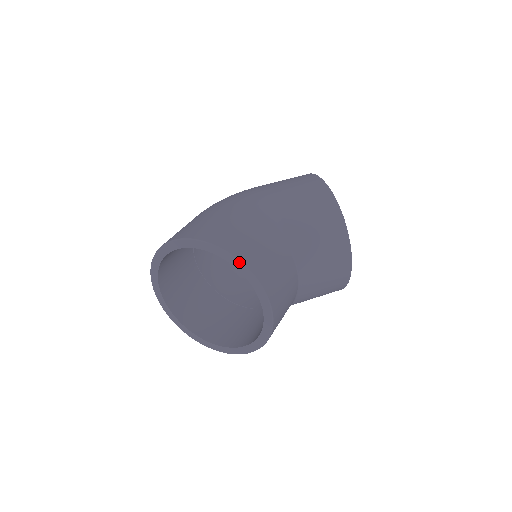
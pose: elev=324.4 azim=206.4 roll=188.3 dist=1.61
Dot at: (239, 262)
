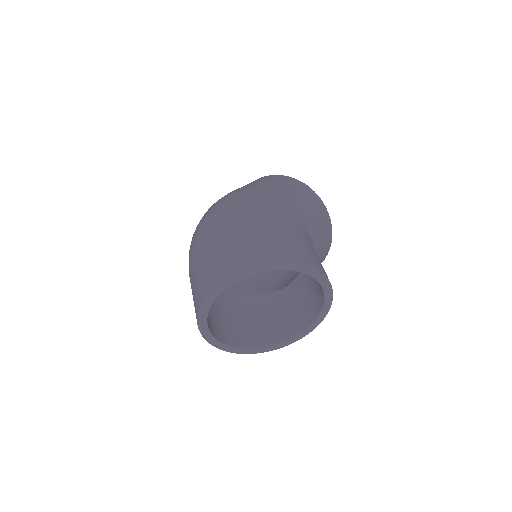
Dot at: (329, 282)
